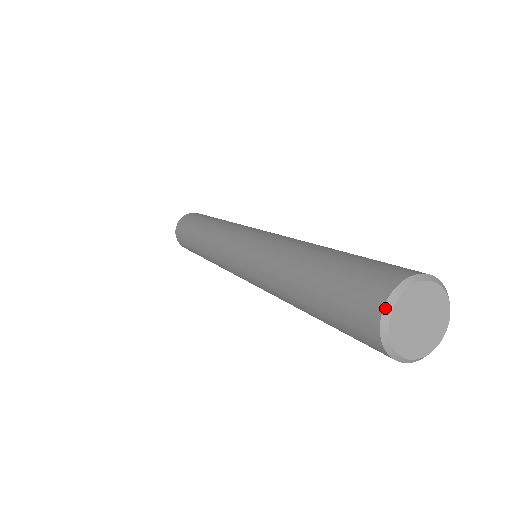
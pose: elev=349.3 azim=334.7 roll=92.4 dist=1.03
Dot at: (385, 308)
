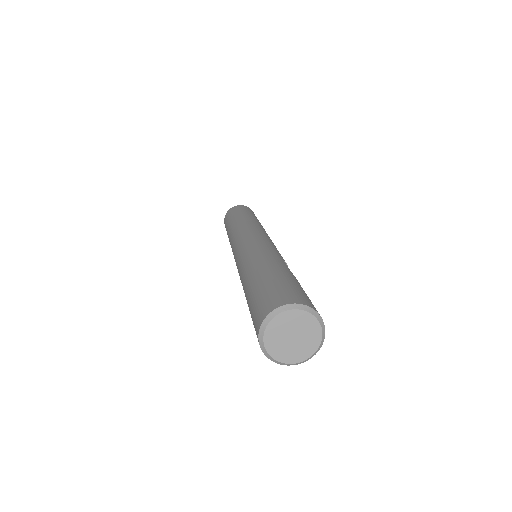
Dot at: (260, 329)
